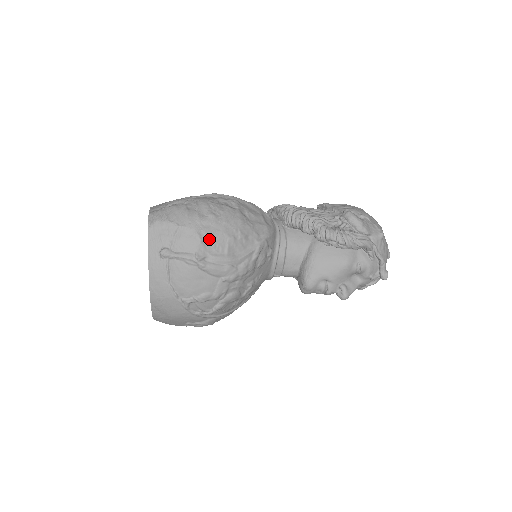
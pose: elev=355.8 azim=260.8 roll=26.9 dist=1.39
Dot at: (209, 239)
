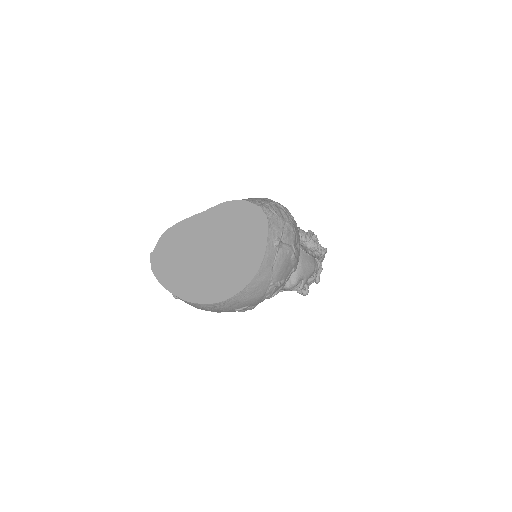
Dot at: (296, 236)
